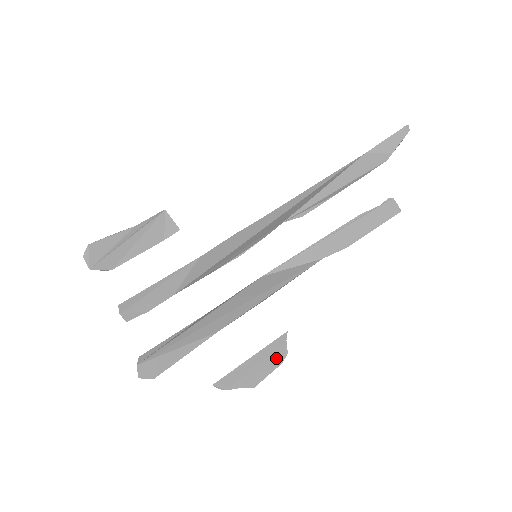
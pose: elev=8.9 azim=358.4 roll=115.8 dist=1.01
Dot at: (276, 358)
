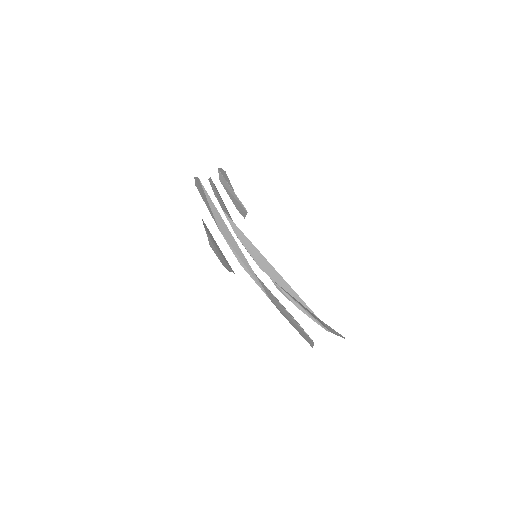
Dot at: (224, 263)
